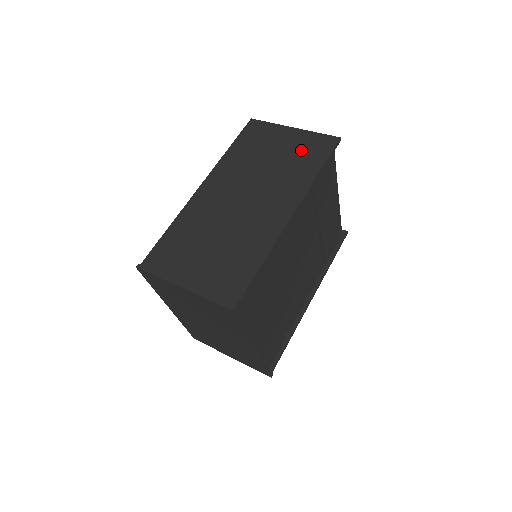
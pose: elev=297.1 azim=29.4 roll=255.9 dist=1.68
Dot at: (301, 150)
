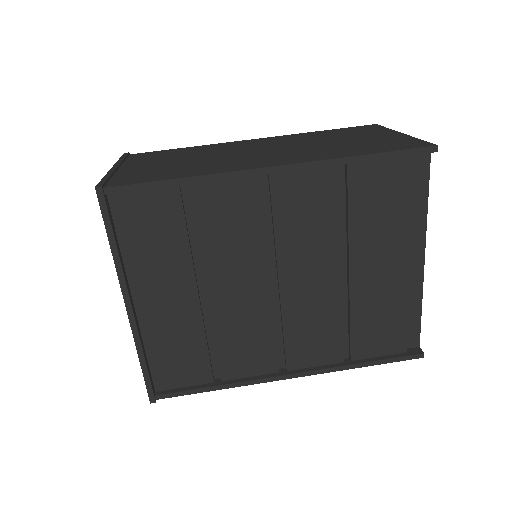
Dot at: (376, 142)
